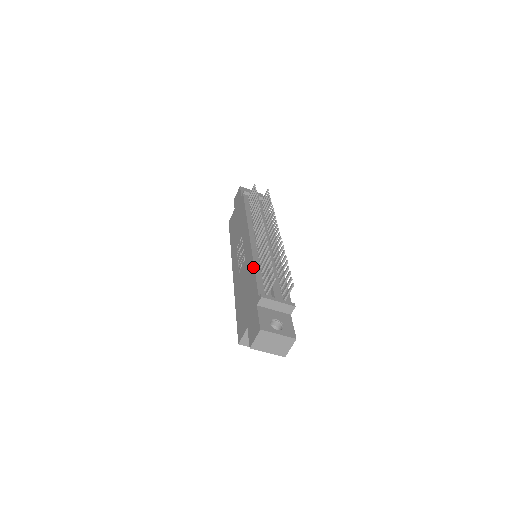
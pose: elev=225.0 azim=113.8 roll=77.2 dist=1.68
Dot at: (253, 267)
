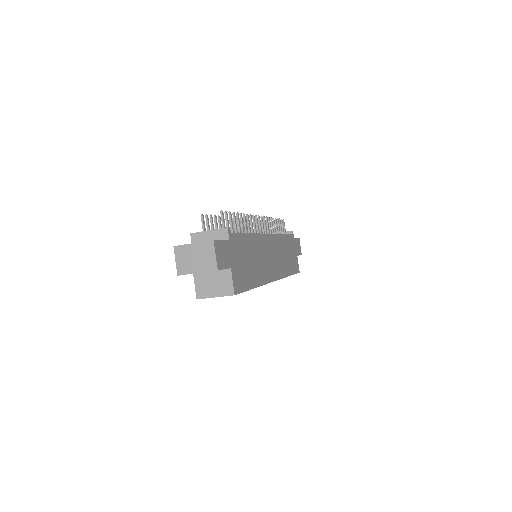
Dot at: occluded
